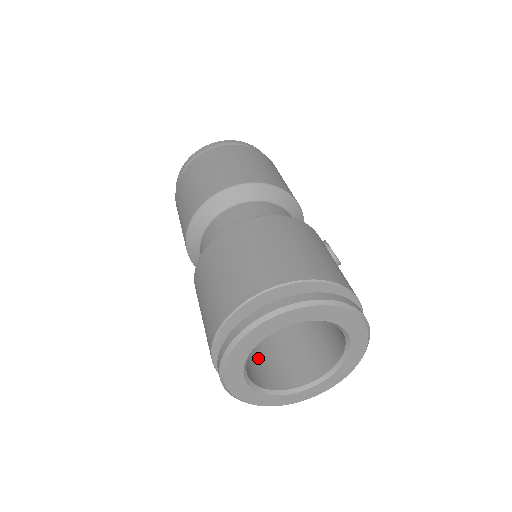
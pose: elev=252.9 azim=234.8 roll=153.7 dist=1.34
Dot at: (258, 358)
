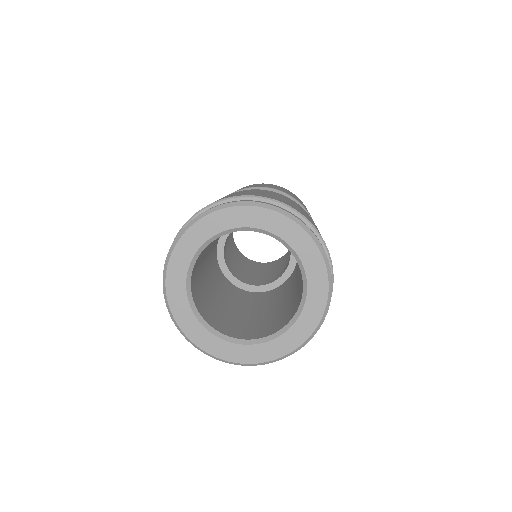
Dot at: (200, 279)
